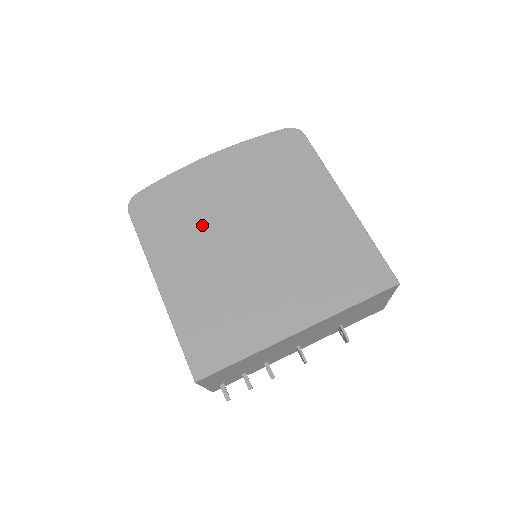
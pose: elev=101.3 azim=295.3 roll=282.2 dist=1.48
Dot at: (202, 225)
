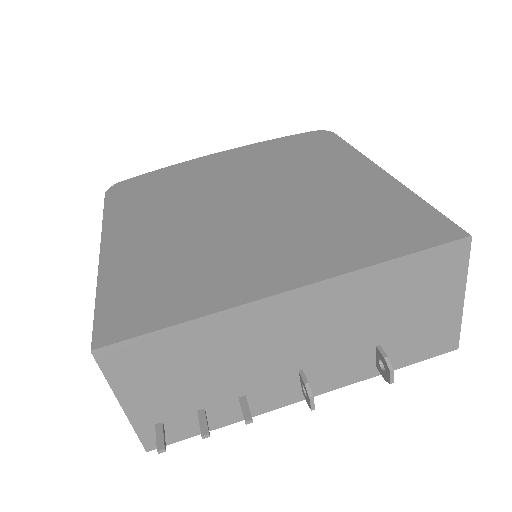
Dot at: (185, 197)
